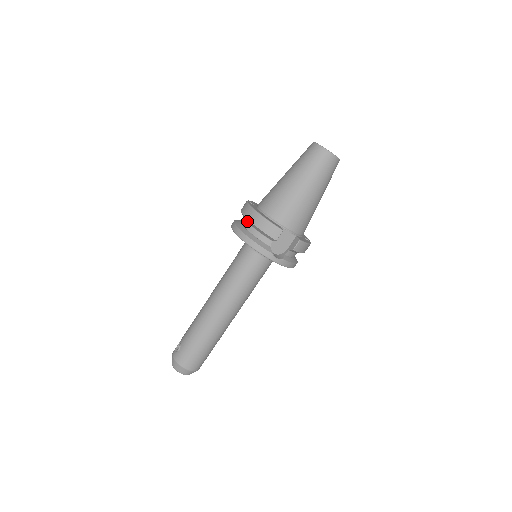
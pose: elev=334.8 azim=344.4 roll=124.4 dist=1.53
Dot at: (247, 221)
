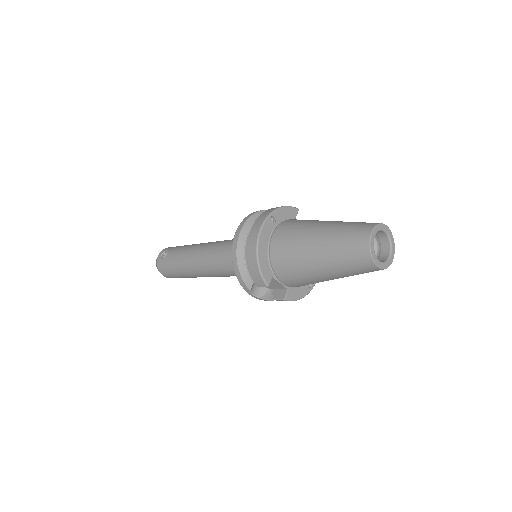
Dot at: occluded
